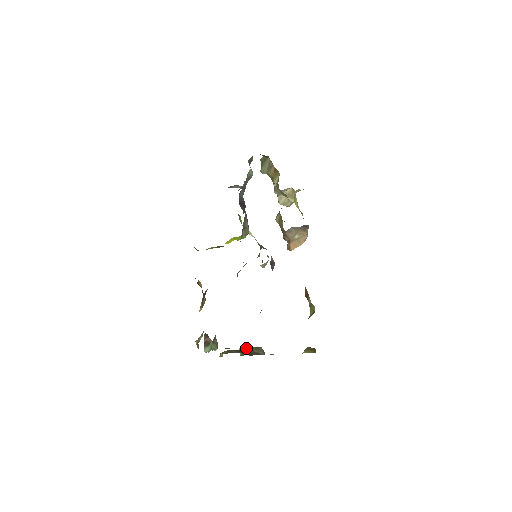
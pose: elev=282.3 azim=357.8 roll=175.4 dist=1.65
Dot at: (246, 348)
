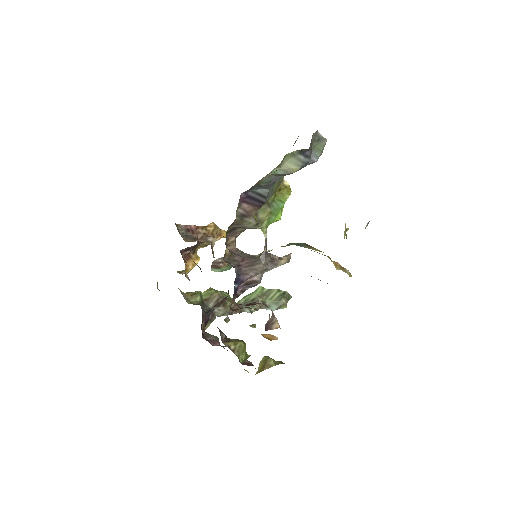
Dot at: (270, 289)
